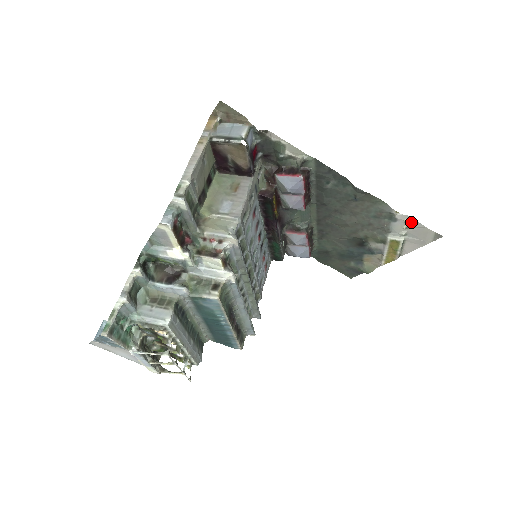
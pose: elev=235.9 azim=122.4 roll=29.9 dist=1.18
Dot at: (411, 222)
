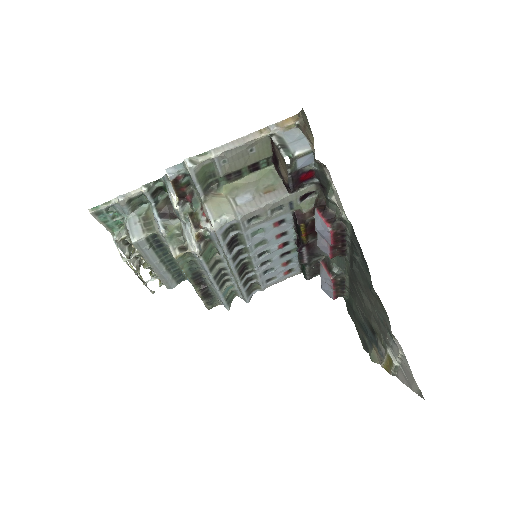
Dot at: (405, 358)
